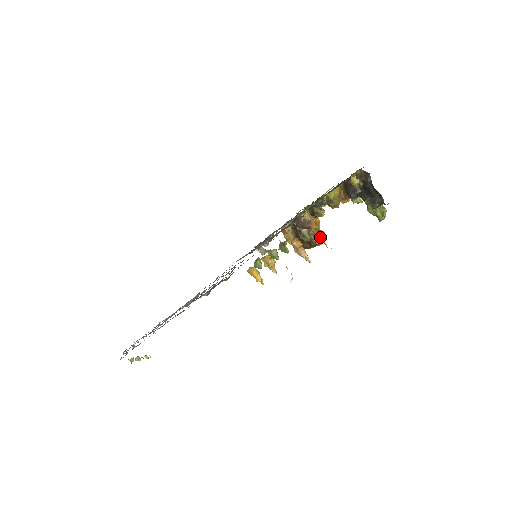
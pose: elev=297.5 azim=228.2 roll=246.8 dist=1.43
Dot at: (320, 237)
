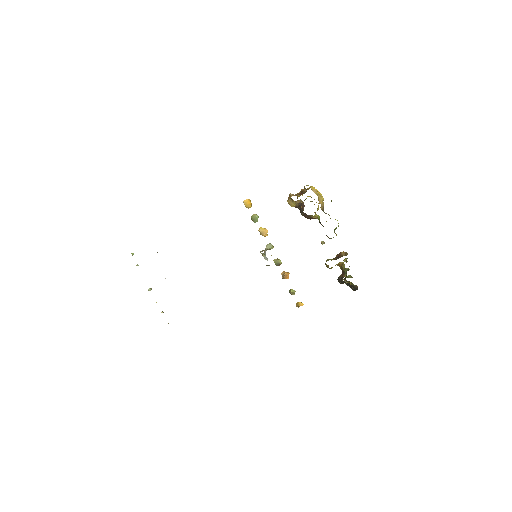
Dot at: occluded
